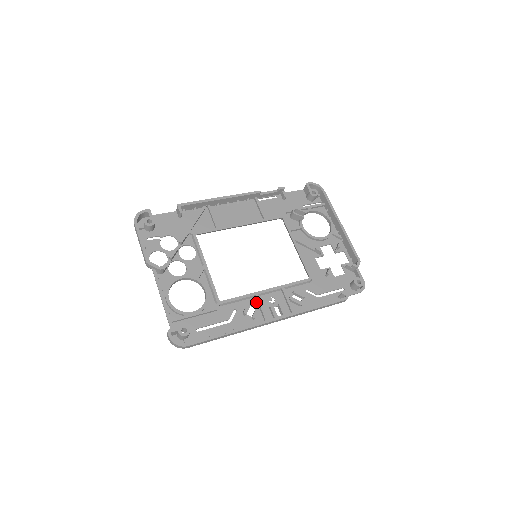
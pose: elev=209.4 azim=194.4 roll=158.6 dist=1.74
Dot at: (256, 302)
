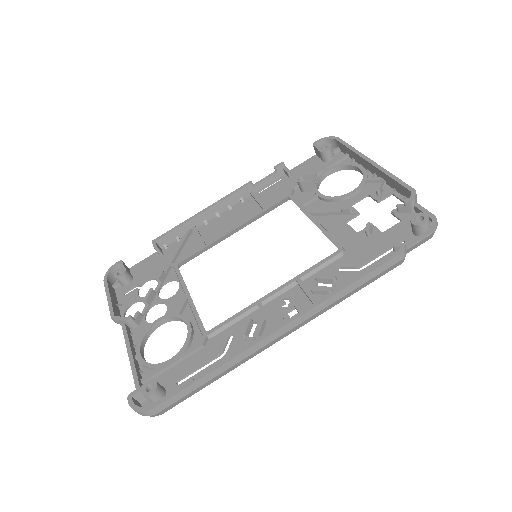
Dot at: (261, 314)
